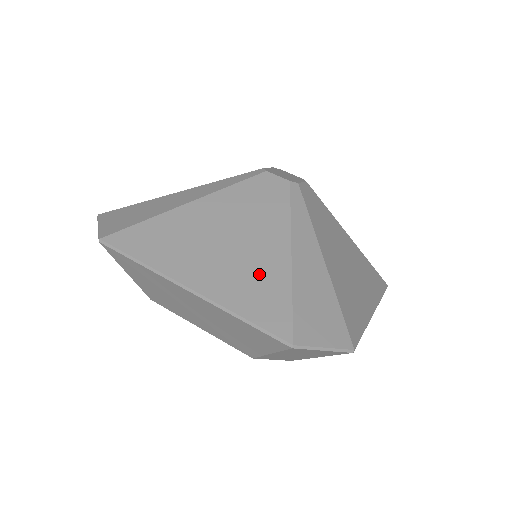
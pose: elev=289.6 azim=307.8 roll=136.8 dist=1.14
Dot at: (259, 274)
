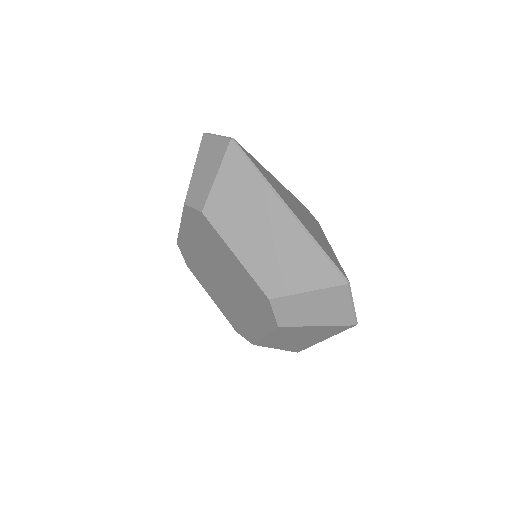
Dot at: (321, 239)
